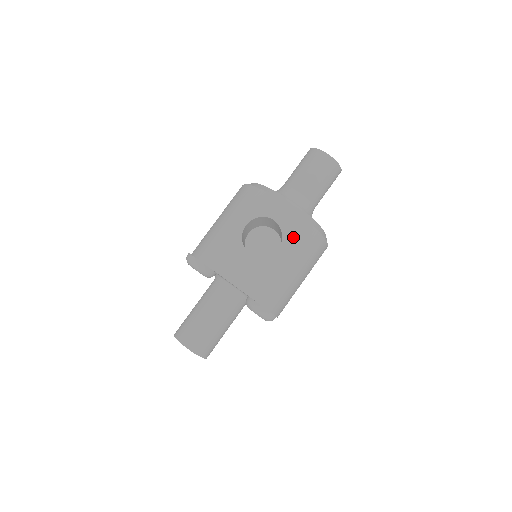
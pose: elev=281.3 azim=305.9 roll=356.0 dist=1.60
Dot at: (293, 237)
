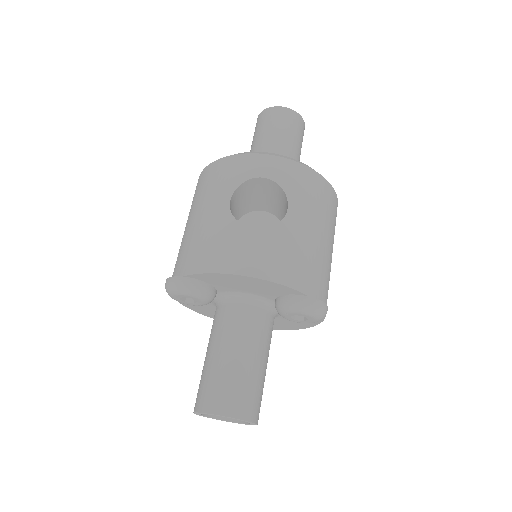
Dot at: (298, 189)
